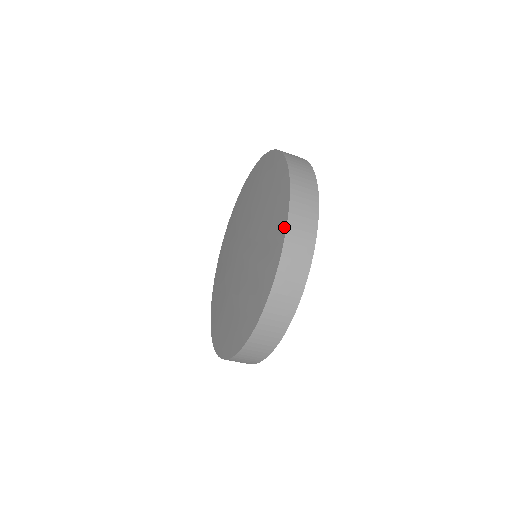
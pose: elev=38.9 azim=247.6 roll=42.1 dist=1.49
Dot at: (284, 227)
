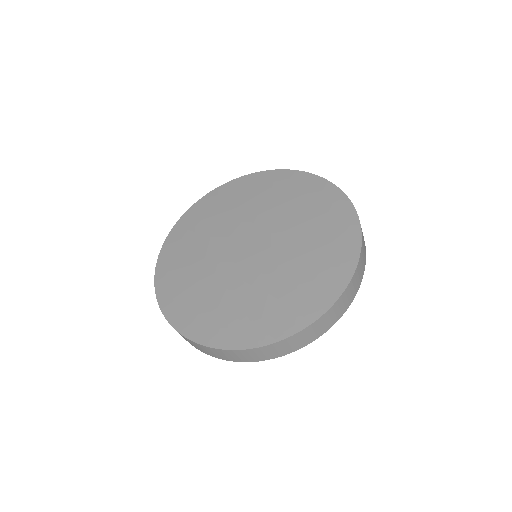
Dot at: (324, 308)
